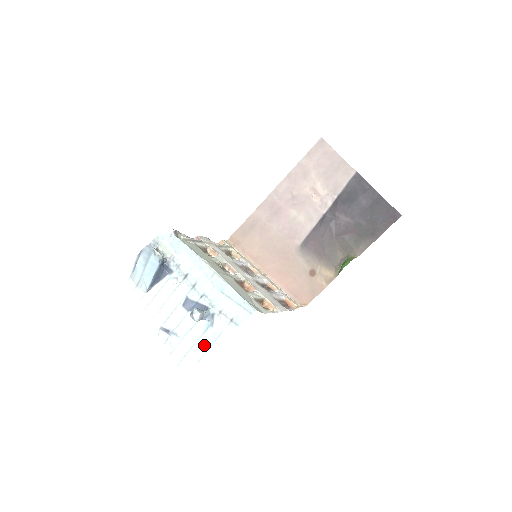
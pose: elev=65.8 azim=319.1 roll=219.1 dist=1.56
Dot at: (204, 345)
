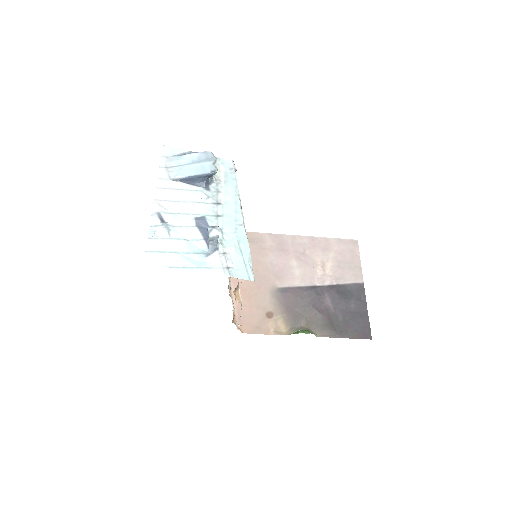
Dot at: (187, 261)
